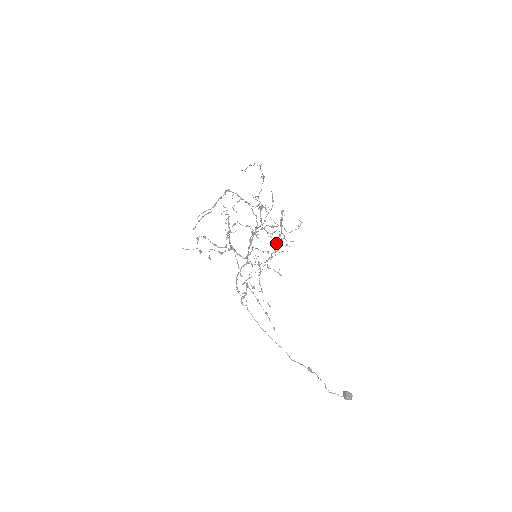
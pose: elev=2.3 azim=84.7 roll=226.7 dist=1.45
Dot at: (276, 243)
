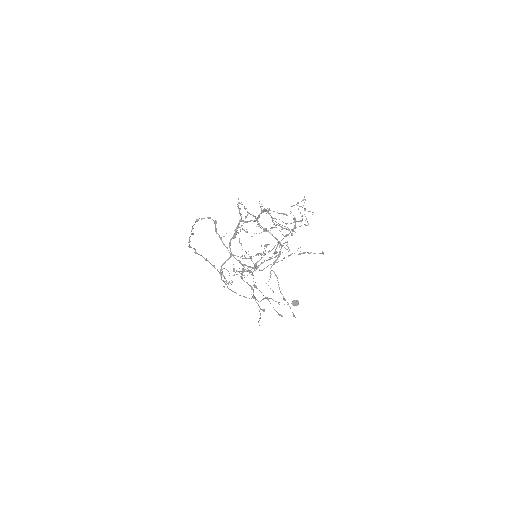
Dot at: occluded
